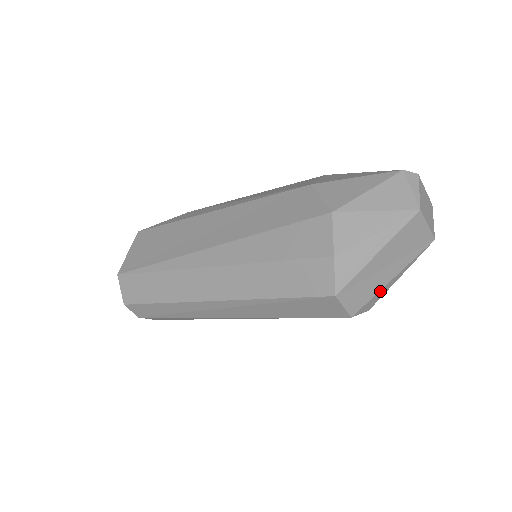
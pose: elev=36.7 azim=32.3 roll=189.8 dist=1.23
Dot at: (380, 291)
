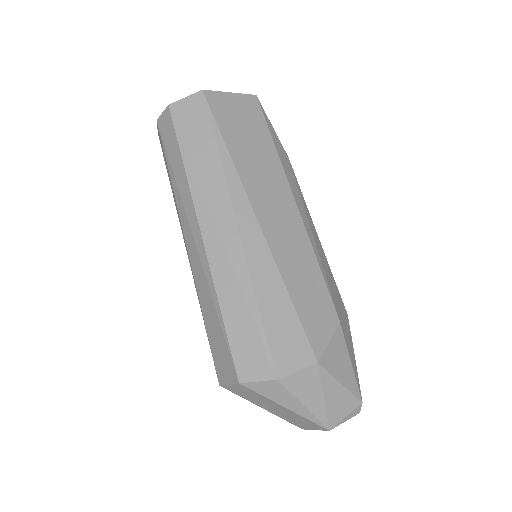
Dot at: (249, 400)
